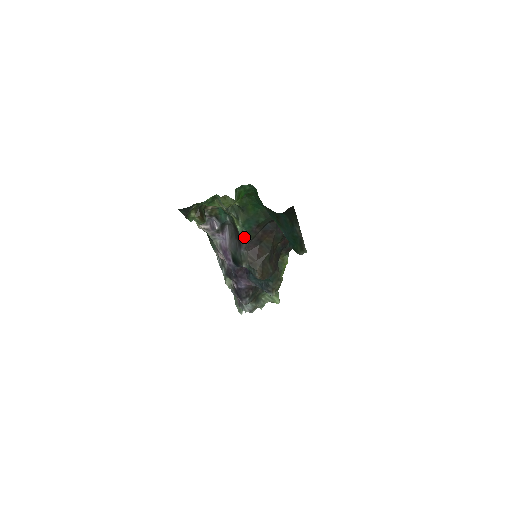
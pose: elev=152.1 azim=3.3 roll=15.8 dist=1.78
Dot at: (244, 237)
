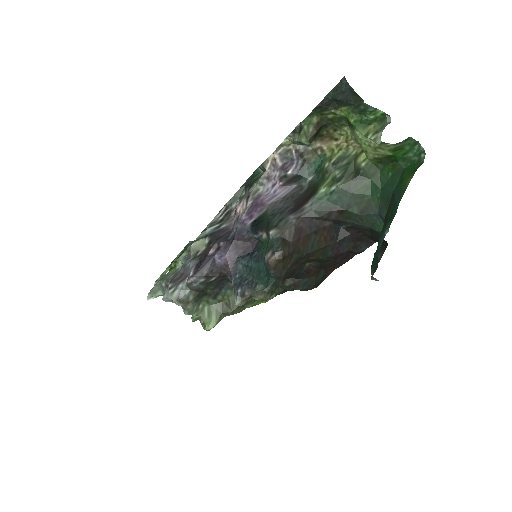
Dot at: (314, 206)
